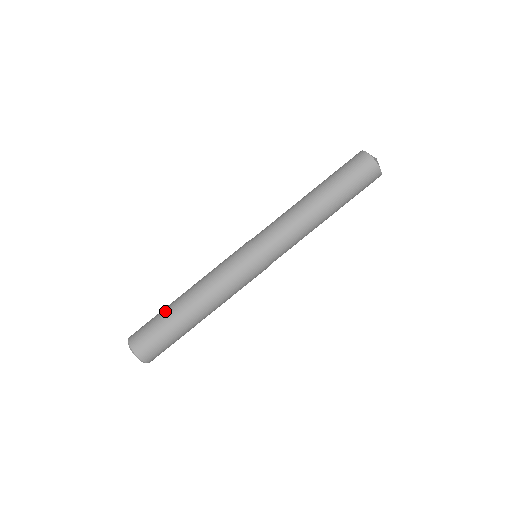
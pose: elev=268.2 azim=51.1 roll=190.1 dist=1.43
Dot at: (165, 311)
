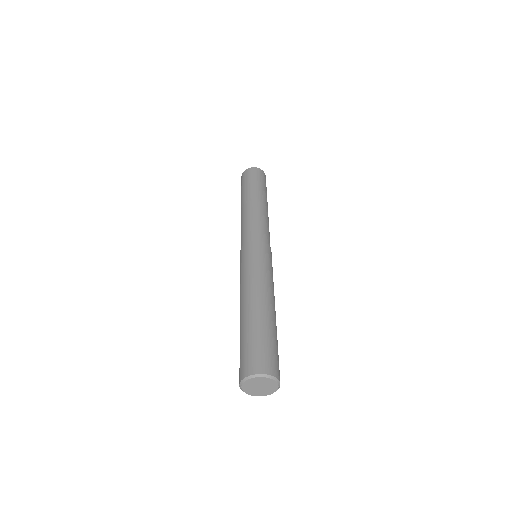
Dot at: occluded
